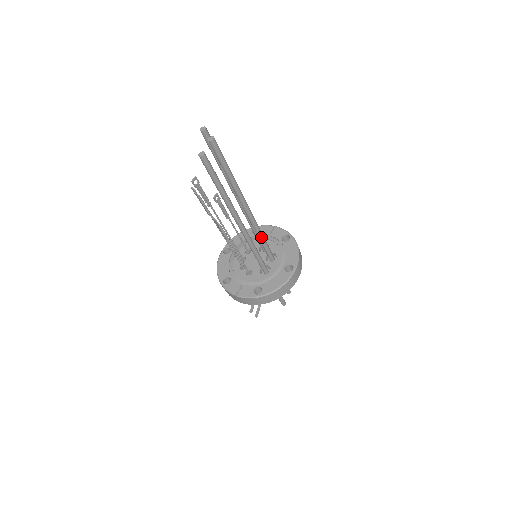
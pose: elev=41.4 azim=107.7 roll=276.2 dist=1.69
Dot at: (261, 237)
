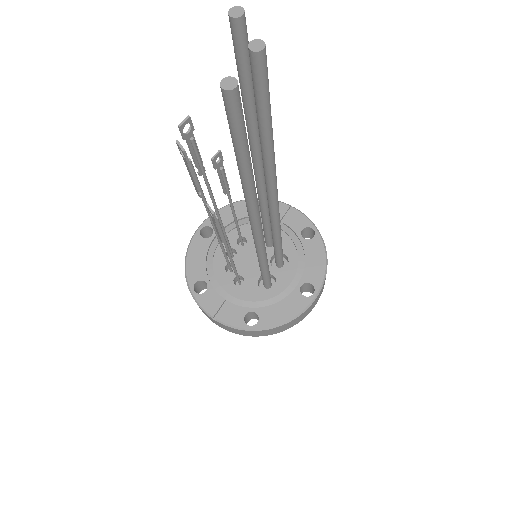
Dot at: (278, 237)
